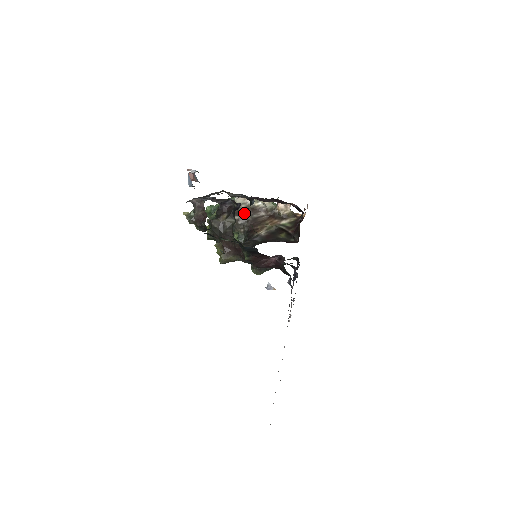
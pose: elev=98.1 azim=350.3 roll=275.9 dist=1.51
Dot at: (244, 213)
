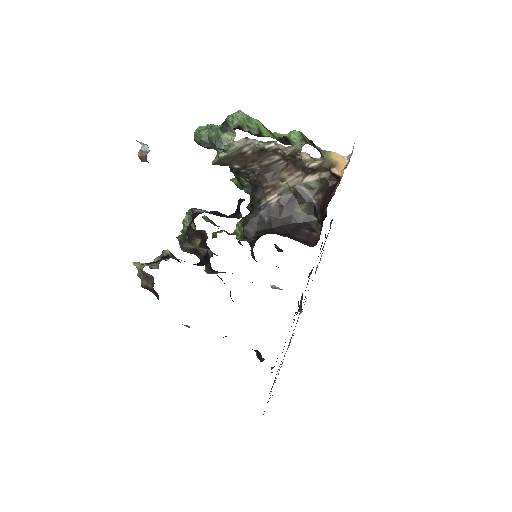
Dot at: (248, 160)
